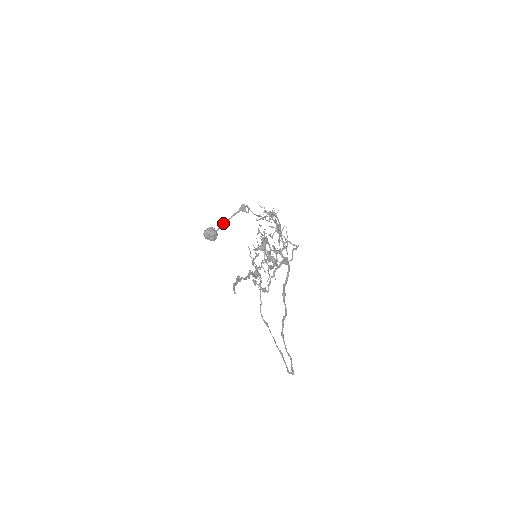
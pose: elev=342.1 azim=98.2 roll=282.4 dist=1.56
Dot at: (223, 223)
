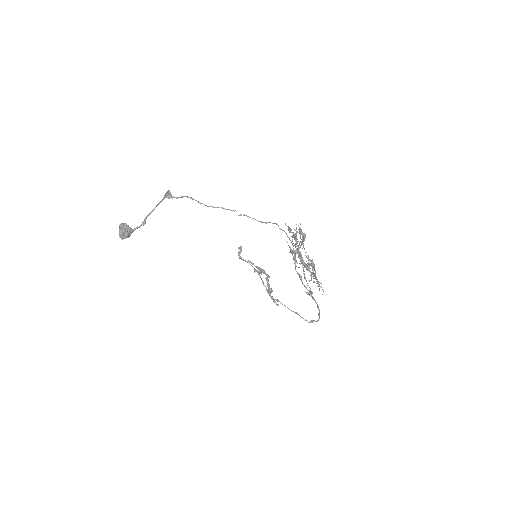
Dot at: (146, 218)
